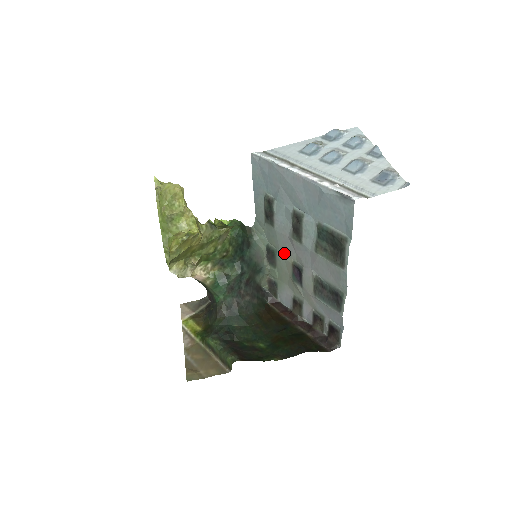
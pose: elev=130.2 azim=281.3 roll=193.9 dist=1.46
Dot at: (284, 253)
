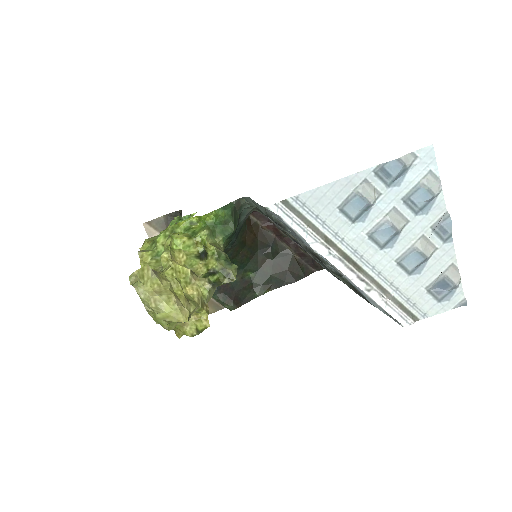
Dot at: occluded
